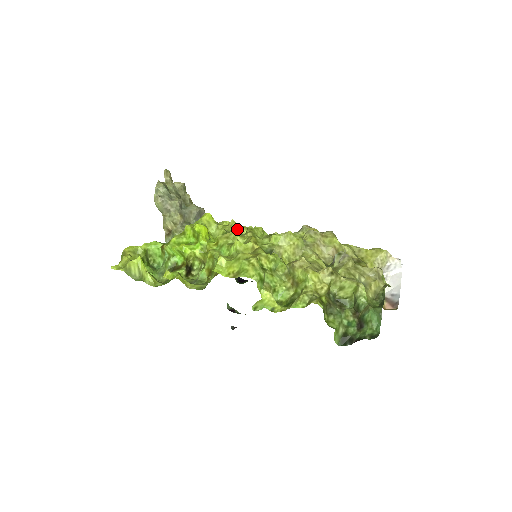
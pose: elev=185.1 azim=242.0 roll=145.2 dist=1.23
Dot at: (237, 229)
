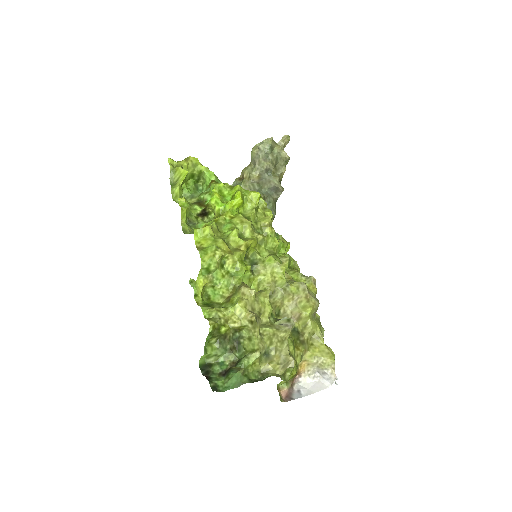
Dot at: (265, 225)
